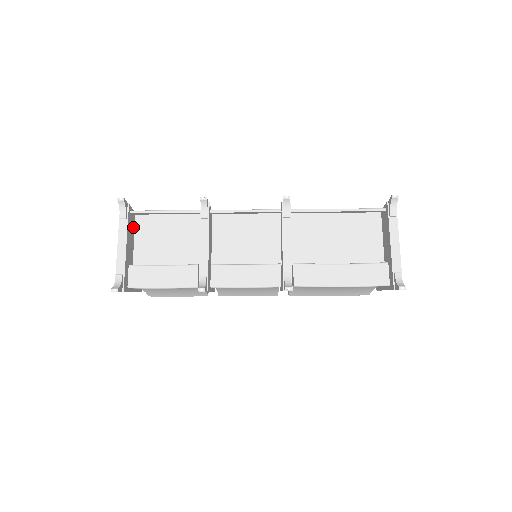
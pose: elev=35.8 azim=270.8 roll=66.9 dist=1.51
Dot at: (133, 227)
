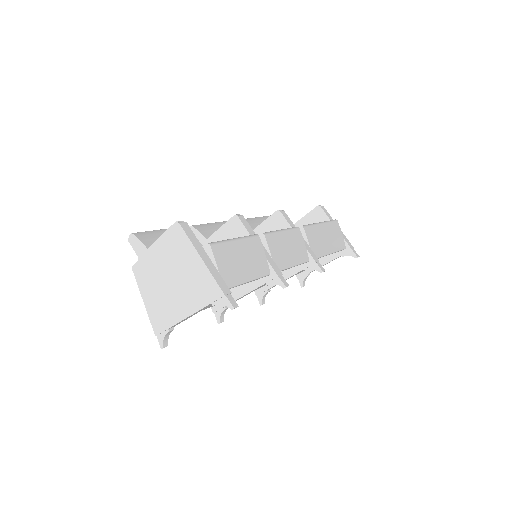
Dot at: occluded
